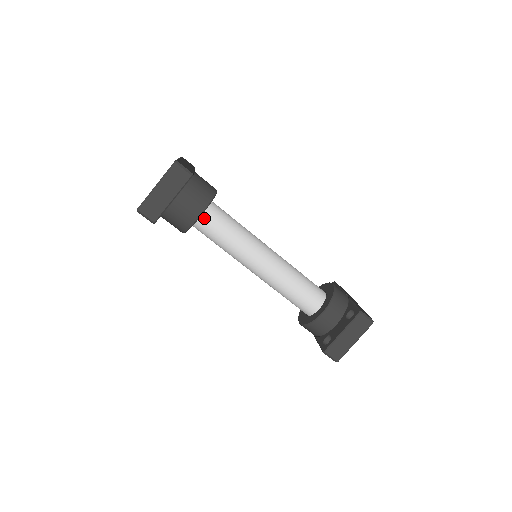
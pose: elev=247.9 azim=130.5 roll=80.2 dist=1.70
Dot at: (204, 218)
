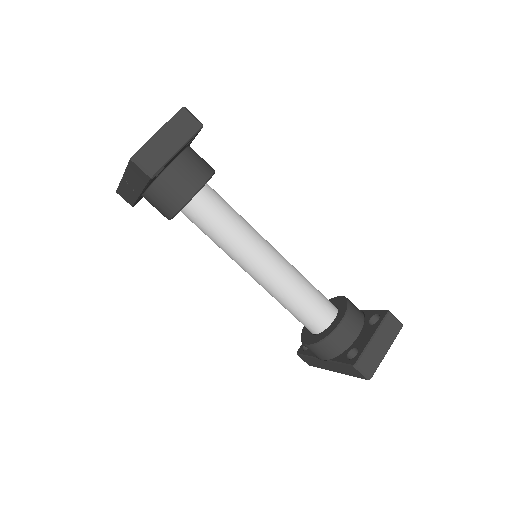
Dot at: (202, 196)
